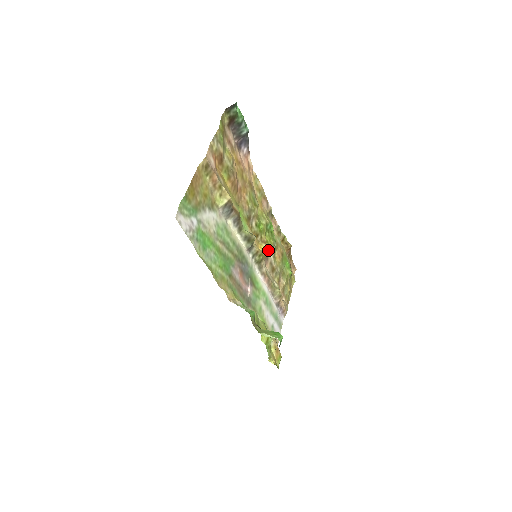
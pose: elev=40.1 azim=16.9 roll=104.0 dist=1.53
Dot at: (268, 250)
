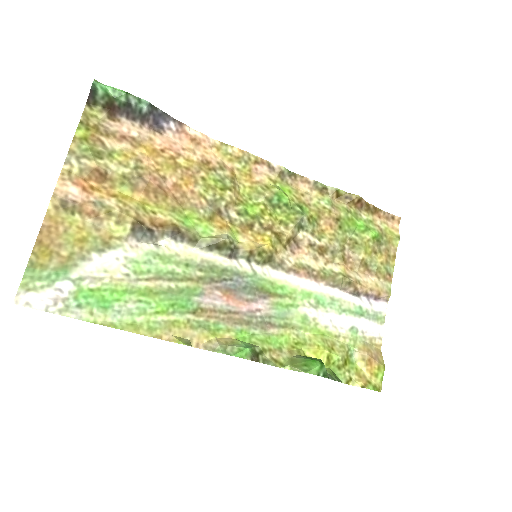
Dot at: (283, 235)
